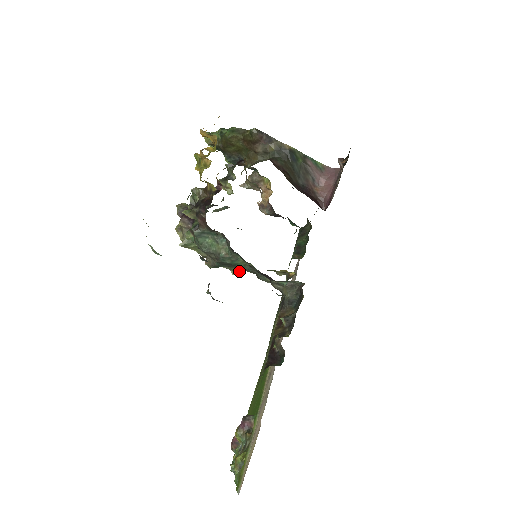
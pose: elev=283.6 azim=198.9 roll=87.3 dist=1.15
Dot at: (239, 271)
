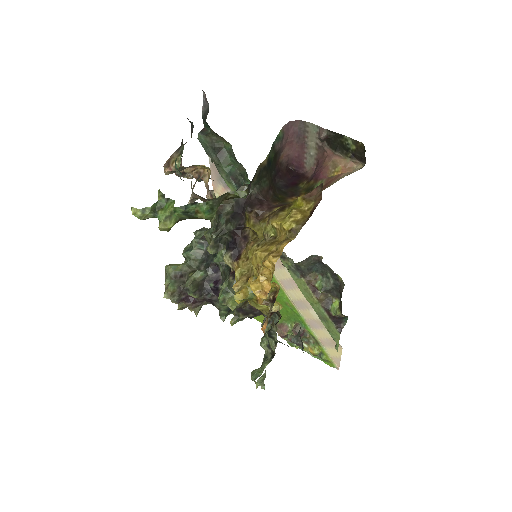
Dot at: occluded
